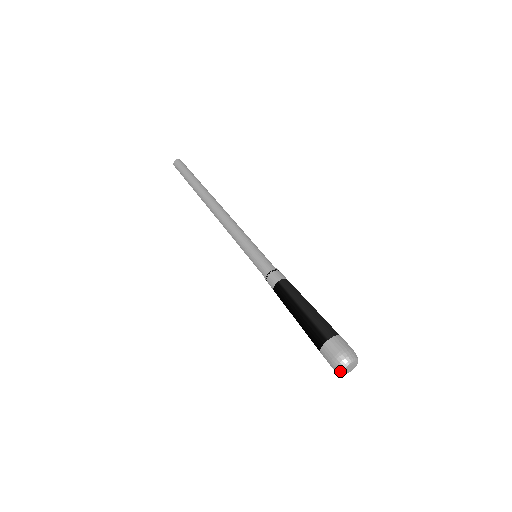
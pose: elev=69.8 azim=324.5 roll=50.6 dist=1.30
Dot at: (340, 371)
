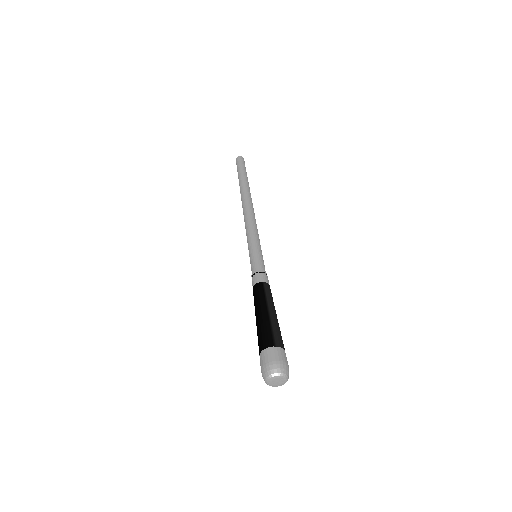
Dot at: (268, 376)
